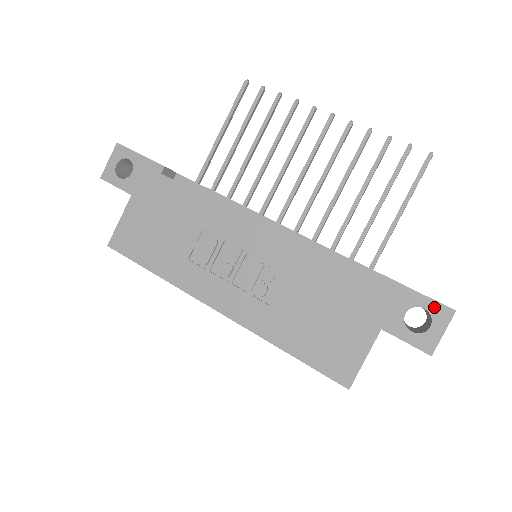
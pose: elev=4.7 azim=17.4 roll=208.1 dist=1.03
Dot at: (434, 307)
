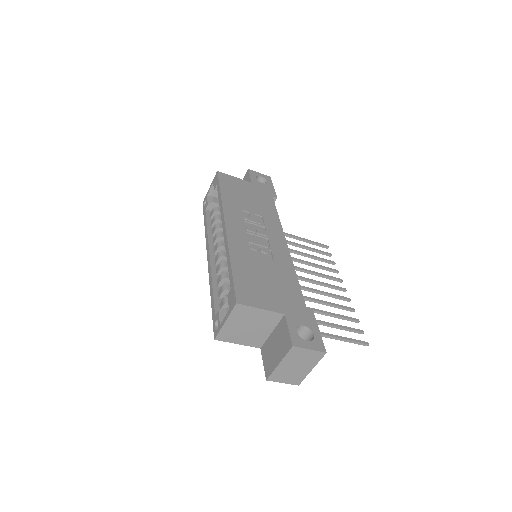
Dot at: (319, 340)
